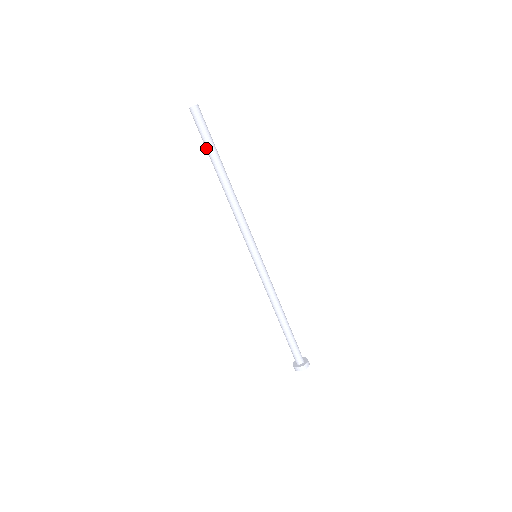
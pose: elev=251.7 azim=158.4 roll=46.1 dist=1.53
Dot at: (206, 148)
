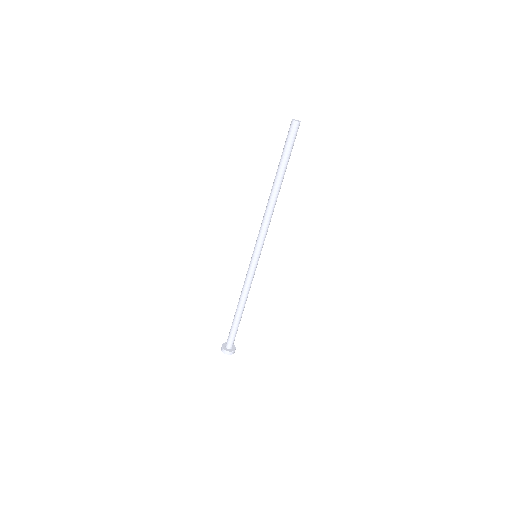
Dot at: (282, 157)
